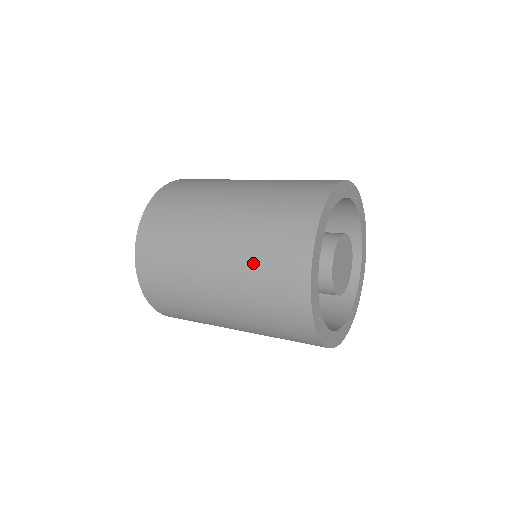
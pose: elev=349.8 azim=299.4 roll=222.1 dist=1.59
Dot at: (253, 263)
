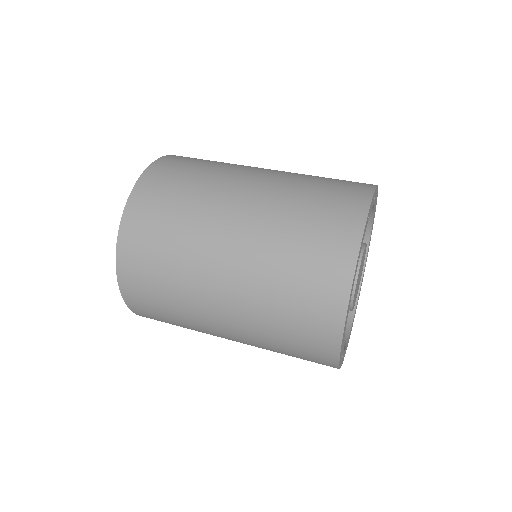
Dot at: (272, 327)
